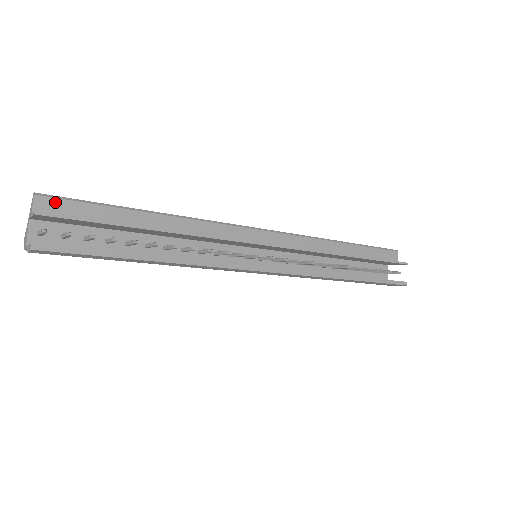
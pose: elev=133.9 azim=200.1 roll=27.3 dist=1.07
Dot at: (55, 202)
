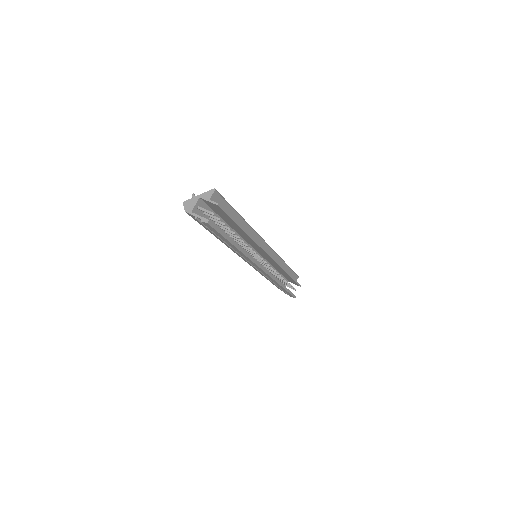
Dot at: (219, 197)
